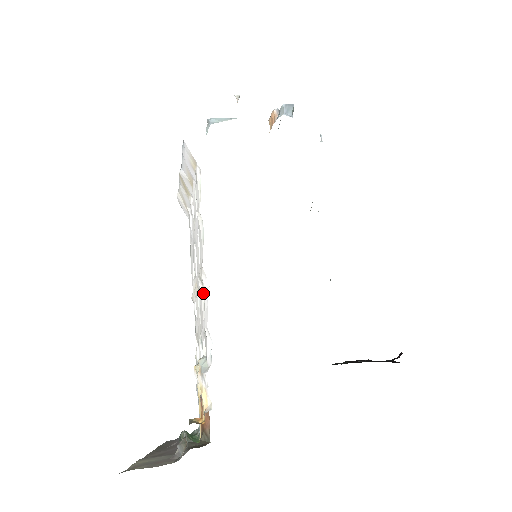
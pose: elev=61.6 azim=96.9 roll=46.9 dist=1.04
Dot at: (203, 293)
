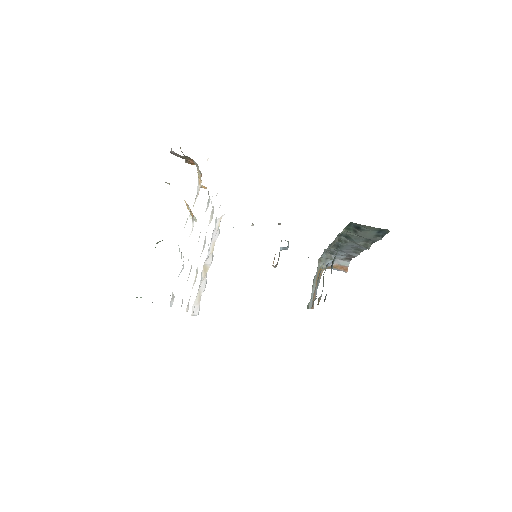
Dot at: occluded
